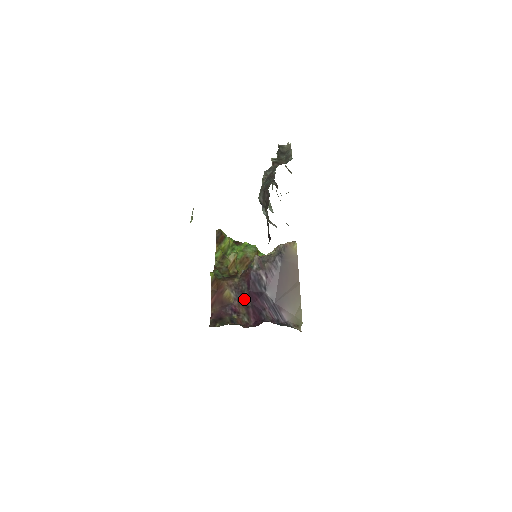
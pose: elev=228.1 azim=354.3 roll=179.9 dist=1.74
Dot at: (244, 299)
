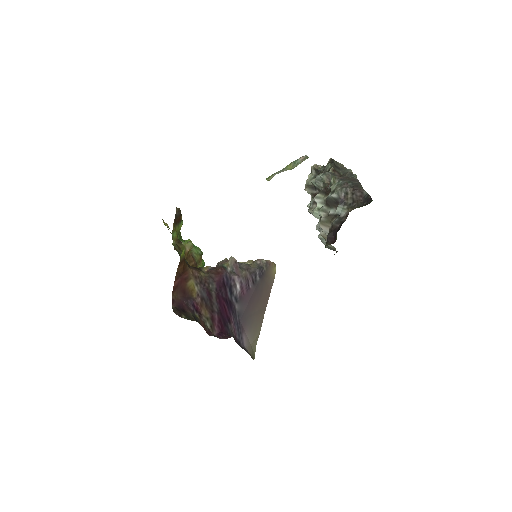
Dot at: (210, 300)
